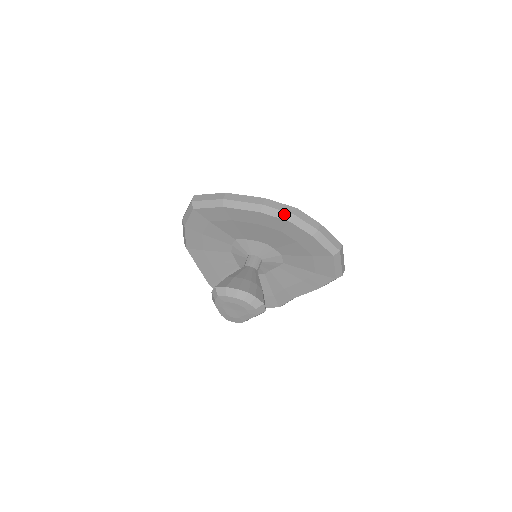
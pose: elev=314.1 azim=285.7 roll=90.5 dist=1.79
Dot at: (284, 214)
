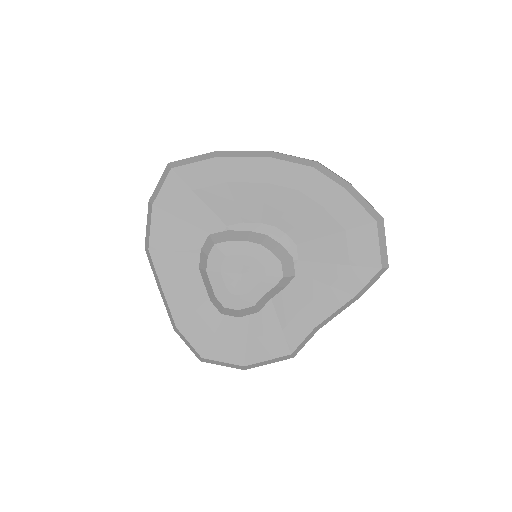
Dot at: (303, 160)
